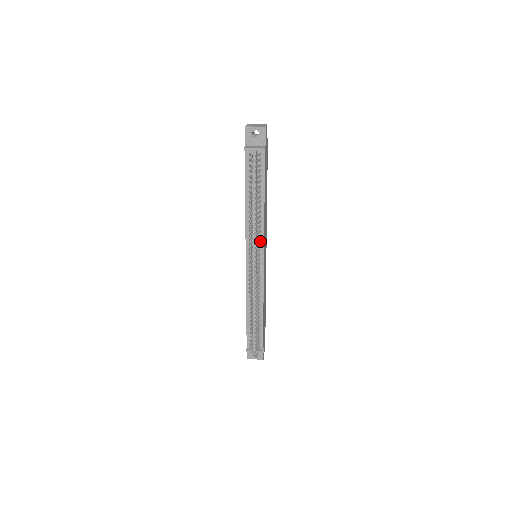
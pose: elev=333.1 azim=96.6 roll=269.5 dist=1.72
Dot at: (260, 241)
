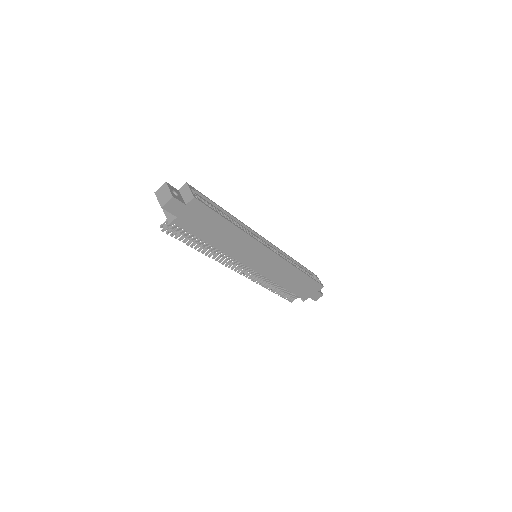
Dot at: occluded
